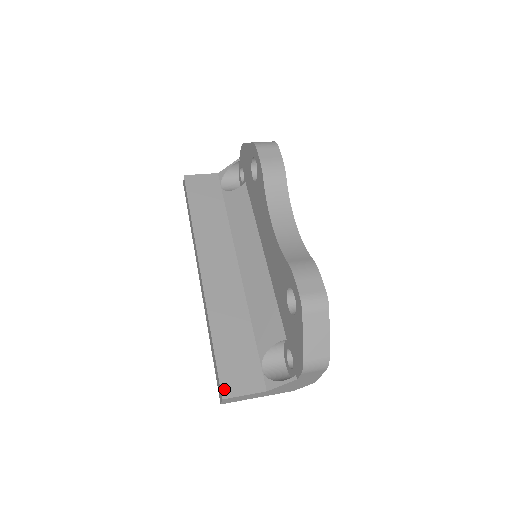
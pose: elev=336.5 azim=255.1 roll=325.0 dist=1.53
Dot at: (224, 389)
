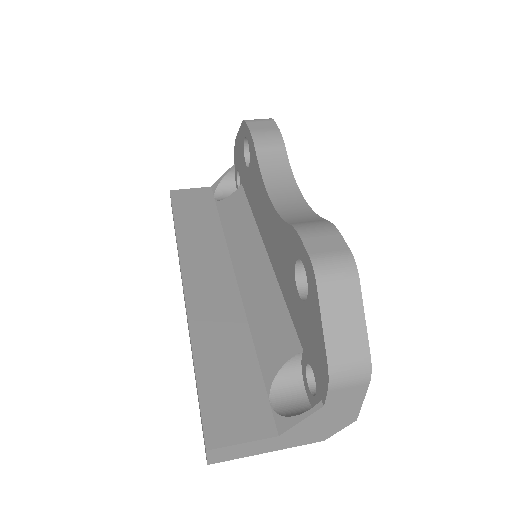
Dot at: (209, 434)
